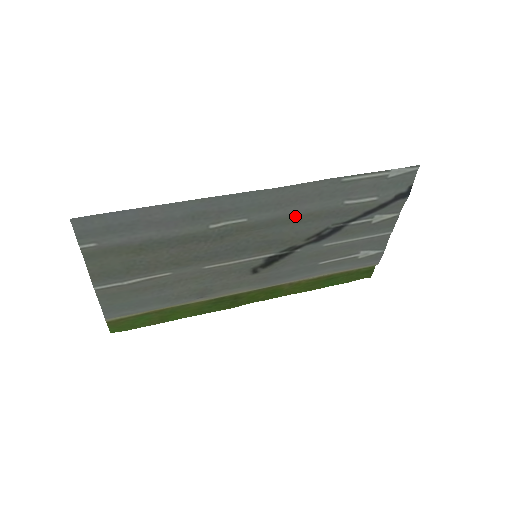
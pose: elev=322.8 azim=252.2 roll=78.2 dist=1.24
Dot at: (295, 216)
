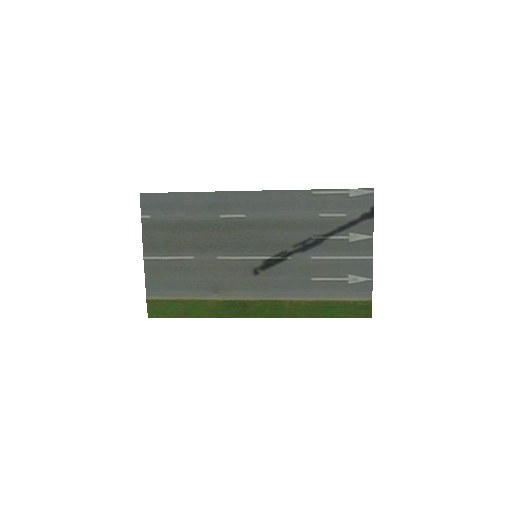
Dot at: (282, 221)
